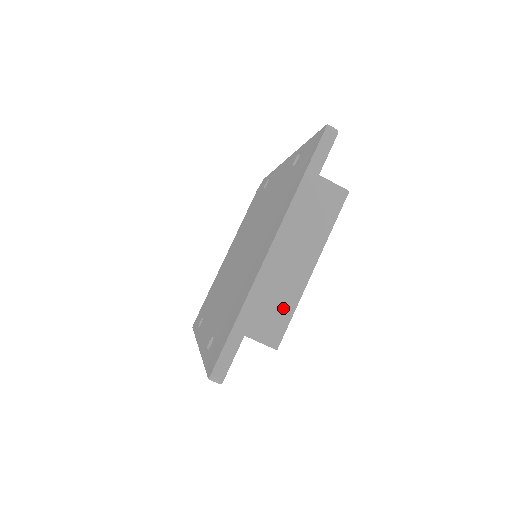
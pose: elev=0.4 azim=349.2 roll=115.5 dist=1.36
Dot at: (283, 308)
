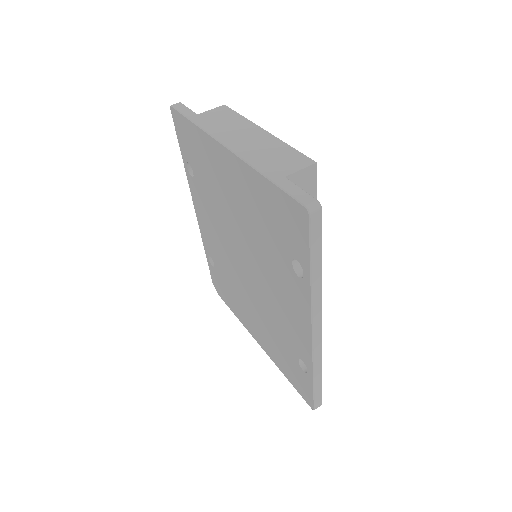
Dot at: (281, 151)
